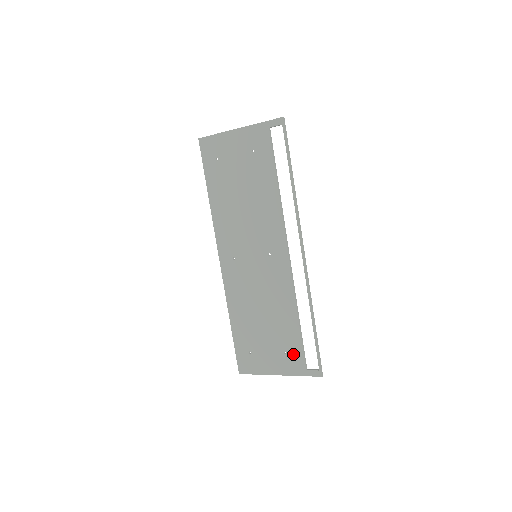
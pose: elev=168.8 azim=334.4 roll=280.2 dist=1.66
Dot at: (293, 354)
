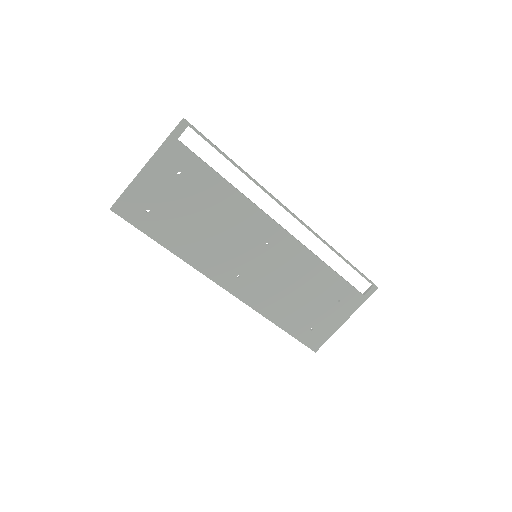
Dot at: (346, 295)
